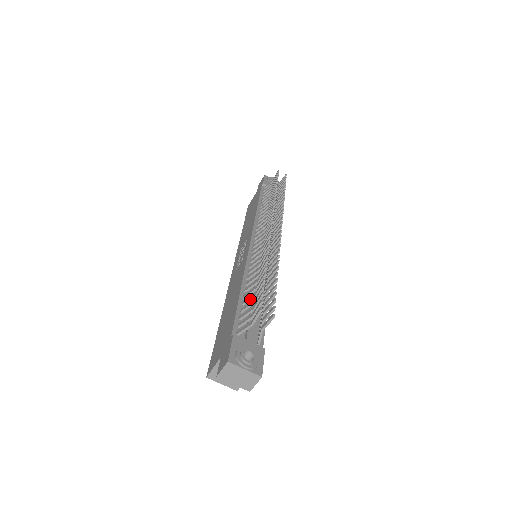
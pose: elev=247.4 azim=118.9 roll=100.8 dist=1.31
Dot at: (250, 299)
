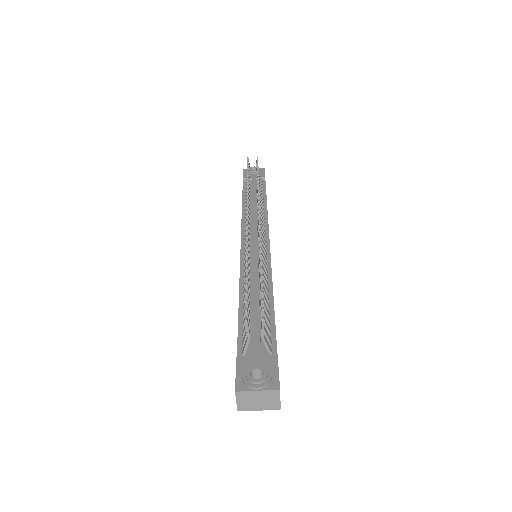
Dot at: occluded
